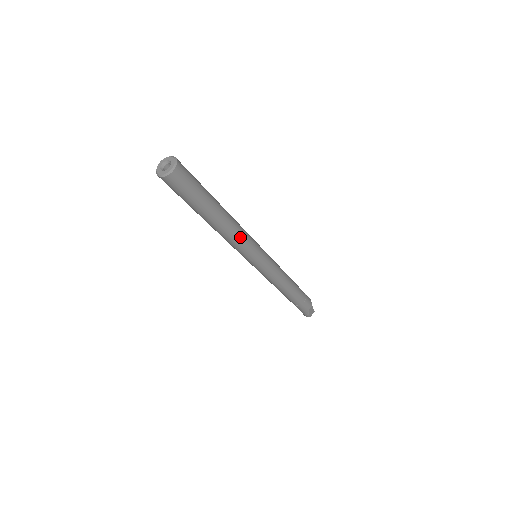
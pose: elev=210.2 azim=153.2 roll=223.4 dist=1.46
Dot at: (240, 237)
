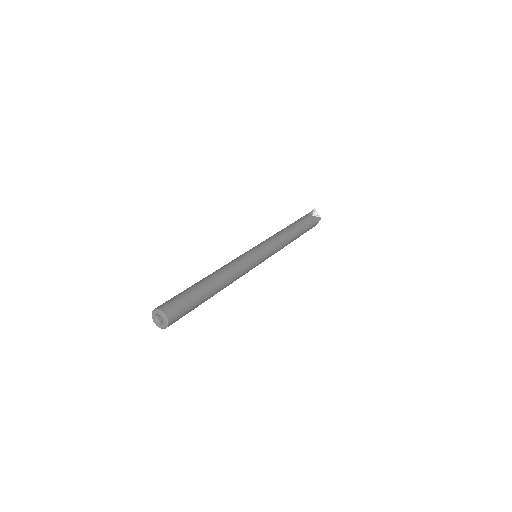
Dot at: occluded
